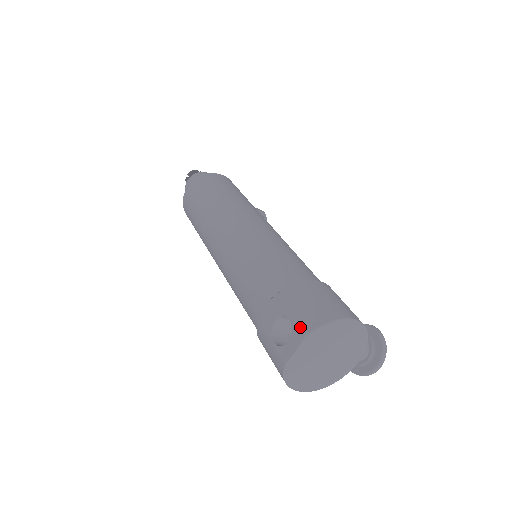
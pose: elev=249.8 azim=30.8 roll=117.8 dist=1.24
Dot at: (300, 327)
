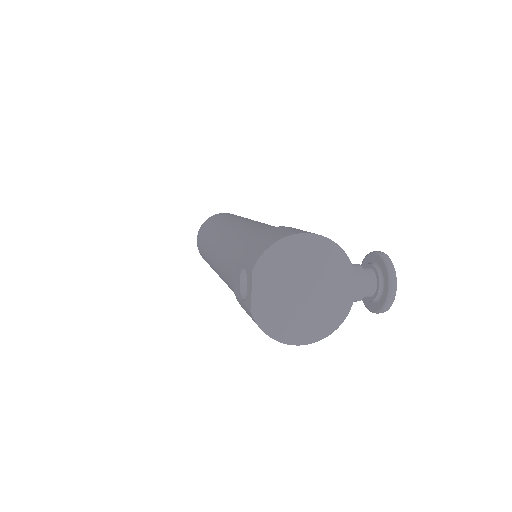
Dot at: (249, 266)
